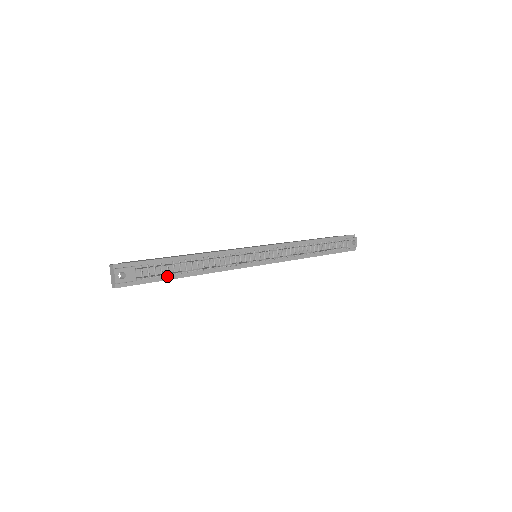
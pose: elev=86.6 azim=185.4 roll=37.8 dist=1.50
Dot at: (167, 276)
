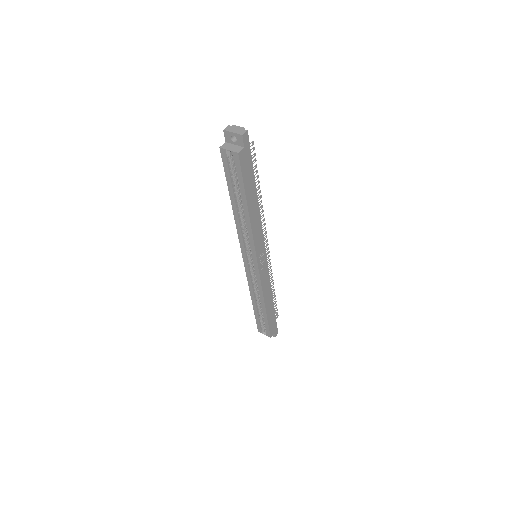
Dot at: (251, 176)
